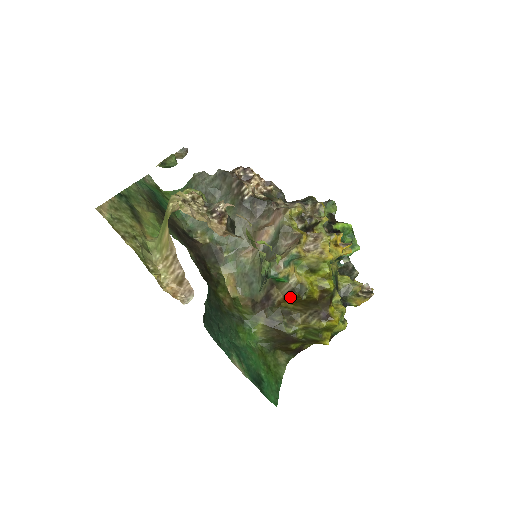
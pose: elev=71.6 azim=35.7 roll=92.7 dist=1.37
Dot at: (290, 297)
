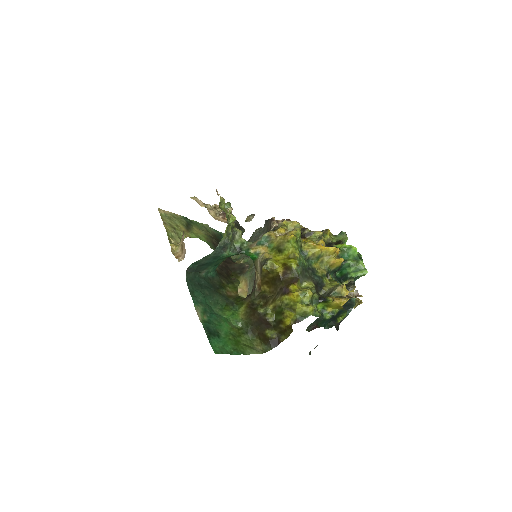
Dot at: (264, 277)
